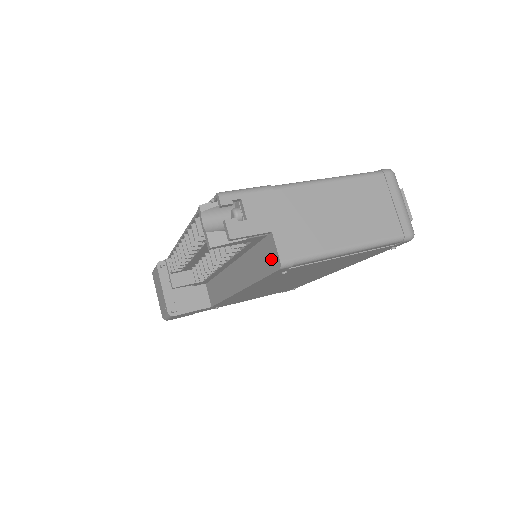
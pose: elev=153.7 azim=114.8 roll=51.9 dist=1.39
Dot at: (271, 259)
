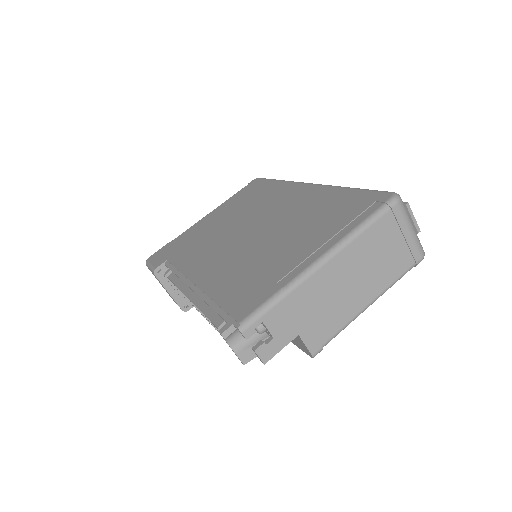
Dot at: (300, 345)
